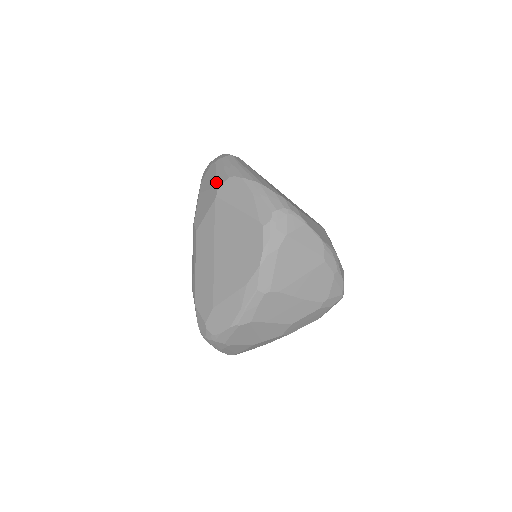
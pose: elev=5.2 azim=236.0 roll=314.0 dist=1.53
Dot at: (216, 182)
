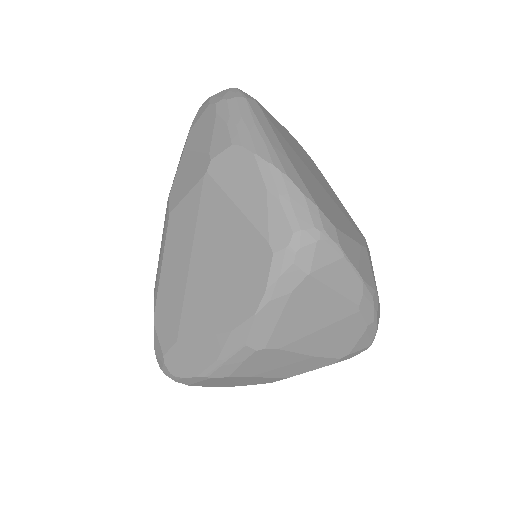
Dot at: (211, 144)
